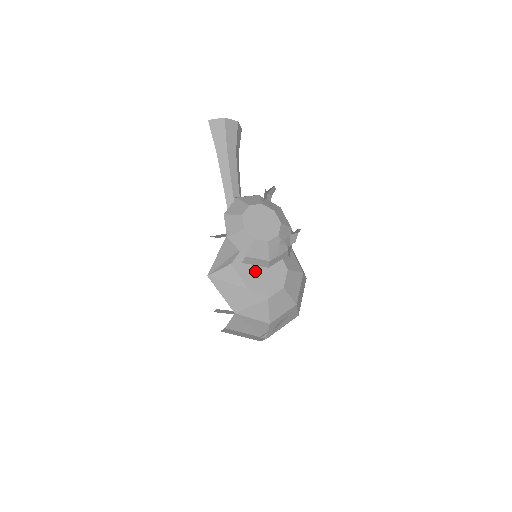
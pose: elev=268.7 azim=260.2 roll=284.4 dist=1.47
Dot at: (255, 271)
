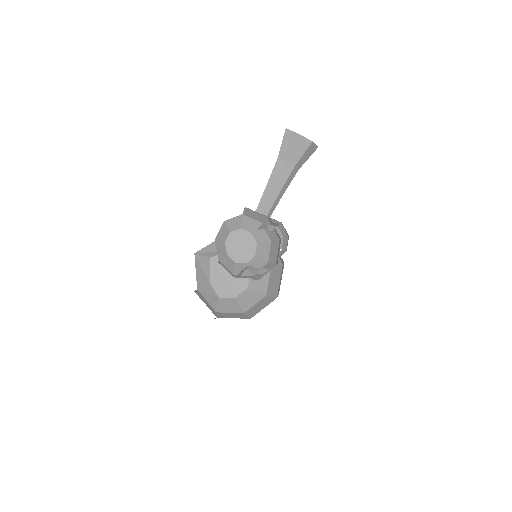
Dot at: (223, 273)
